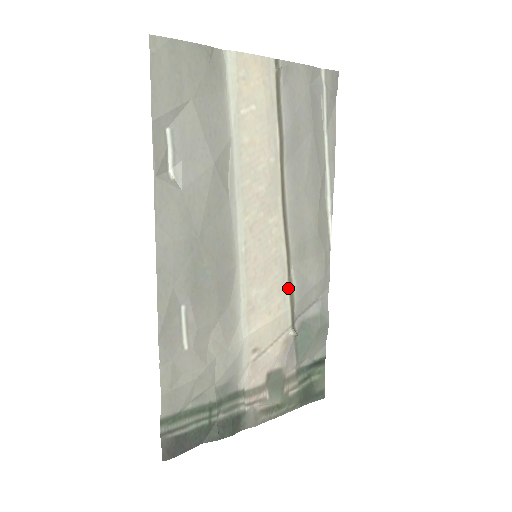
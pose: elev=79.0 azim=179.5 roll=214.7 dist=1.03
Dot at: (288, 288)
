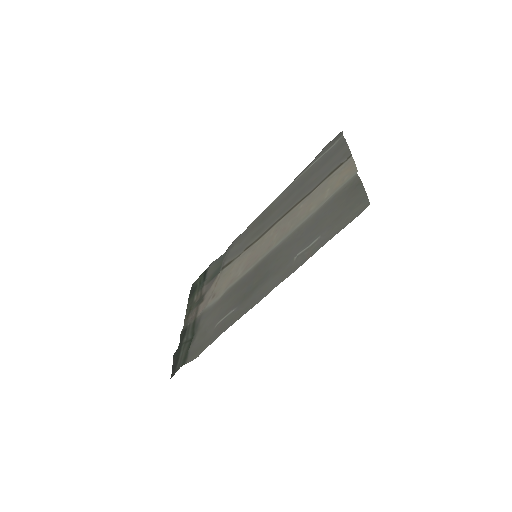
Dot at: (240, 255)
